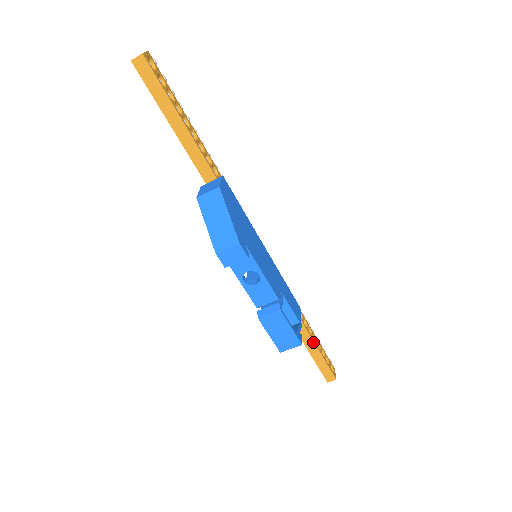
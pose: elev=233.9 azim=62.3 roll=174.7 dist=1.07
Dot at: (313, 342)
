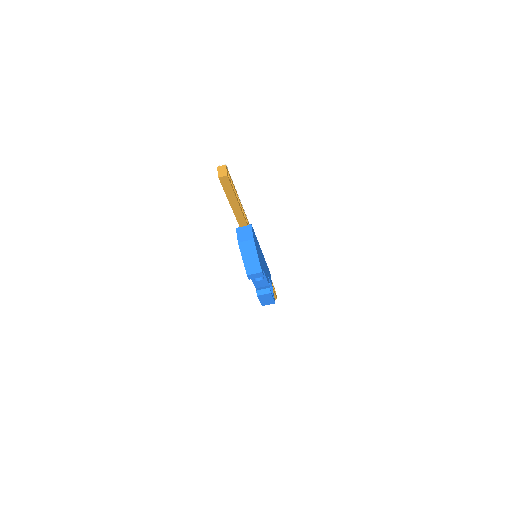
Dot at: occluded
